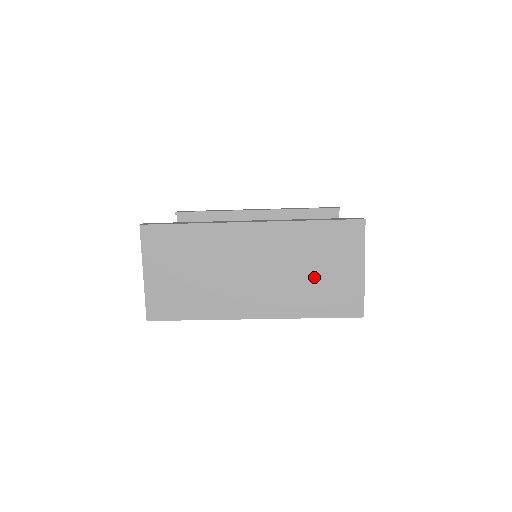
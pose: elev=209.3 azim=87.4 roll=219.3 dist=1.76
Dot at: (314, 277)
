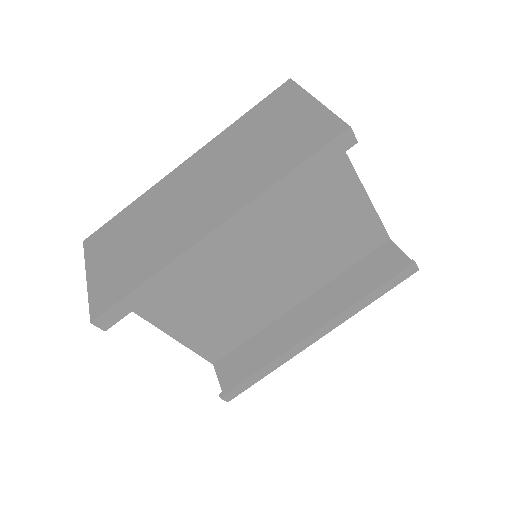
Dot at: (265, 146)
